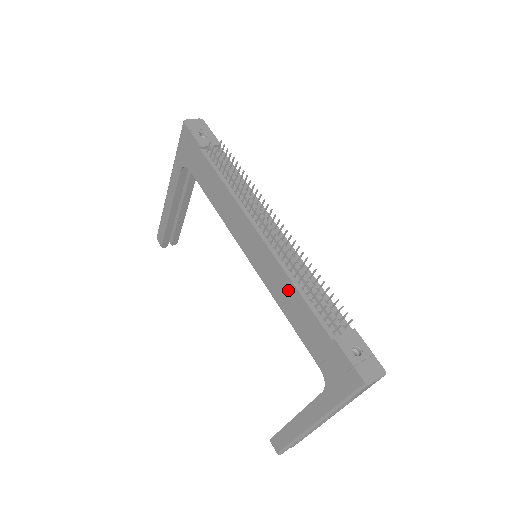
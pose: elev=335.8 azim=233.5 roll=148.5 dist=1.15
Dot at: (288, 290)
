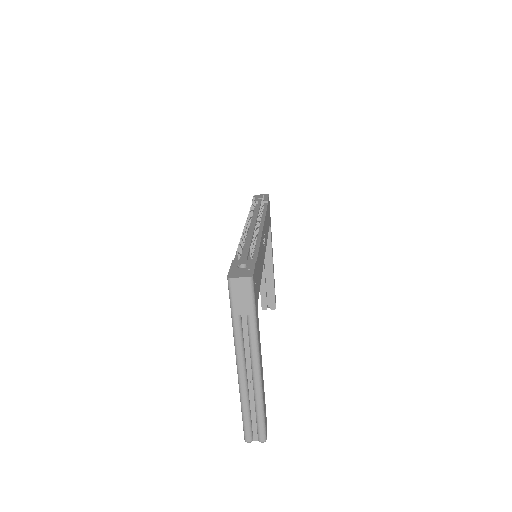
Dot at: occluded
